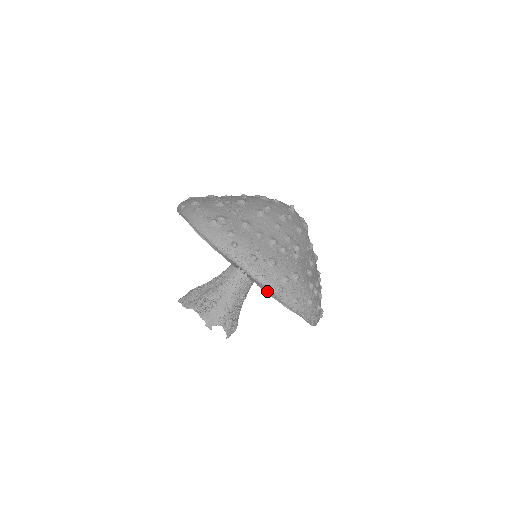
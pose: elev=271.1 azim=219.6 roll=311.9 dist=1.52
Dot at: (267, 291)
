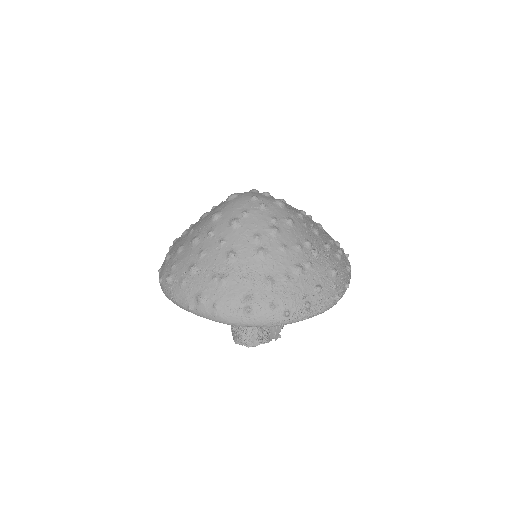
Dot at: occluded
